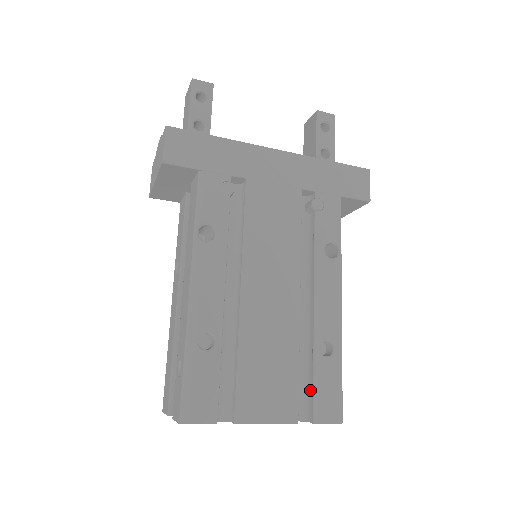
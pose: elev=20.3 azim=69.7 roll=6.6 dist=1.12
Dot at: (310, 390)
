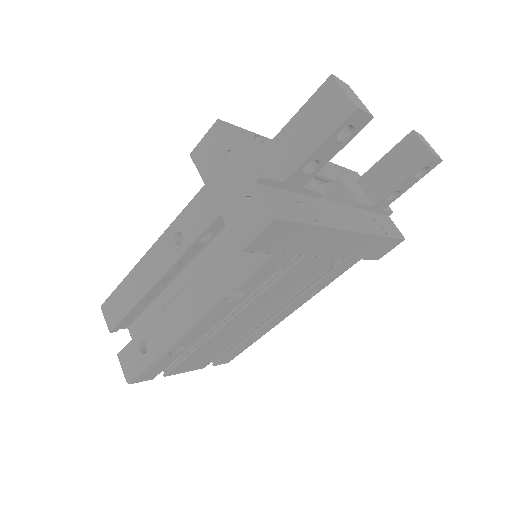
Dot at: occluded
